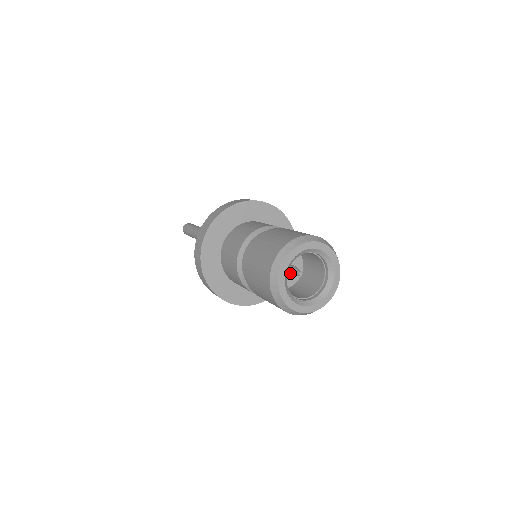
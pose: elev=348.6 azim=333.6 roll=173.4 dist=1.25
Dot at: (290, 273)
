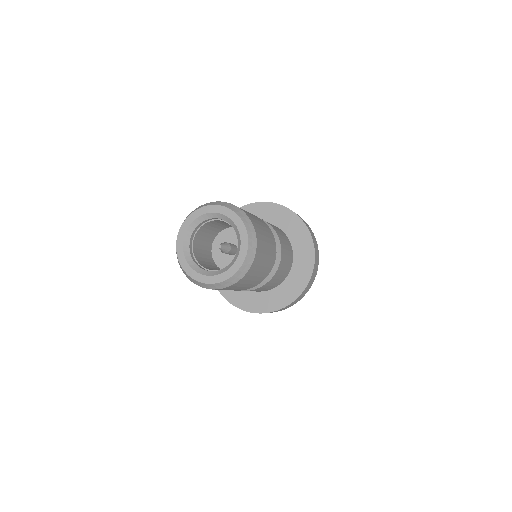
Dot at: occluded
